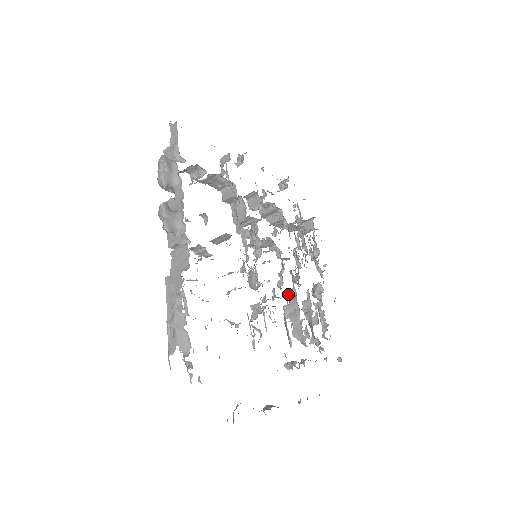
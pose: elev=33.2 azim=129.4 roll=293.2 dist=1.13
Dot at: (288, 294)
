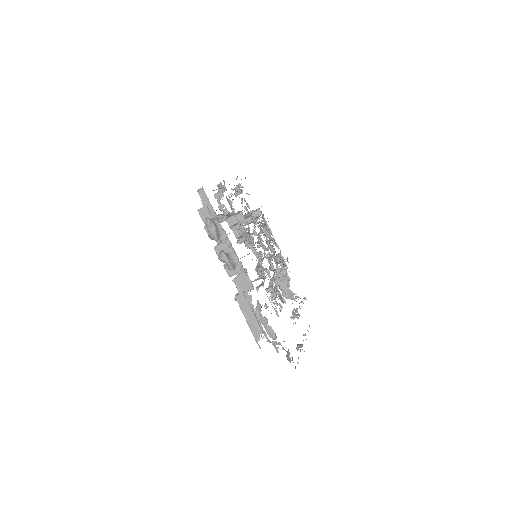
Dot at: (274, 271)
